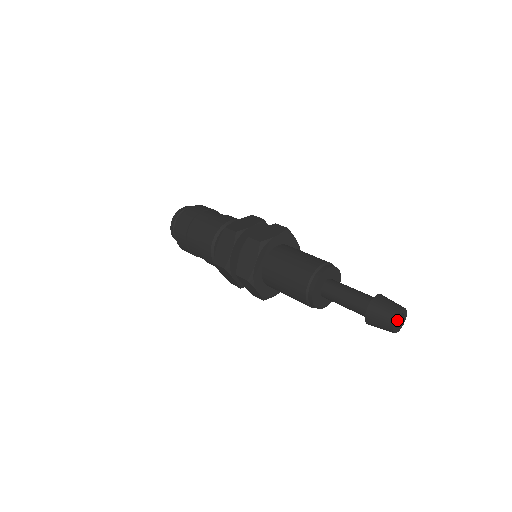
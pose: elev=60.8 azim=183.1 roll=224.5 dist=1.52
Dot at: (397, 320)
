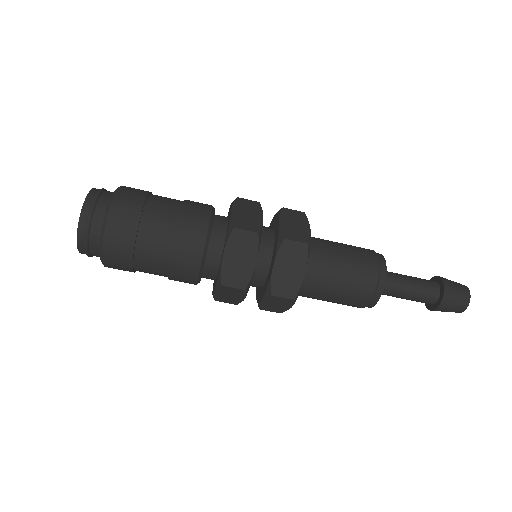
Dot at: occluded
